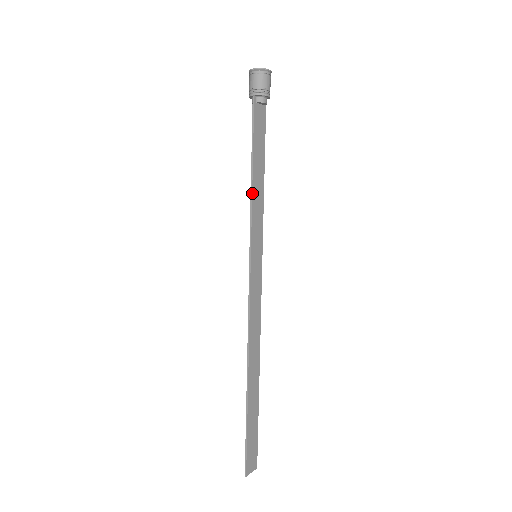
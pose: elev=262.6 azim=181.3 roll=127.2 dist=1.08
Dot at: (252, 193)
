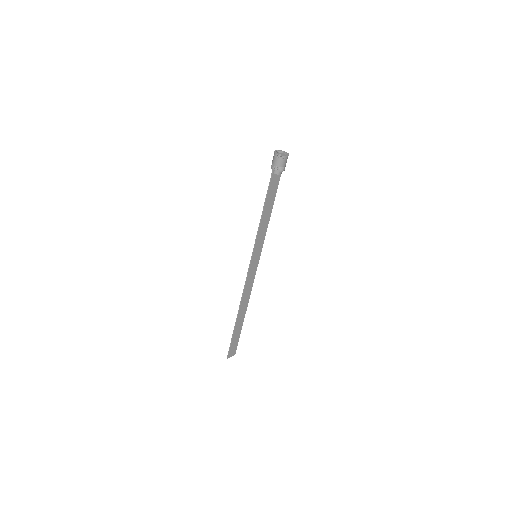
Dot at: (260, 224)
